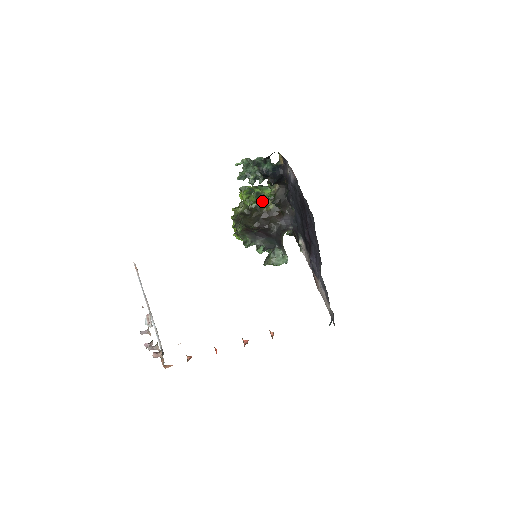
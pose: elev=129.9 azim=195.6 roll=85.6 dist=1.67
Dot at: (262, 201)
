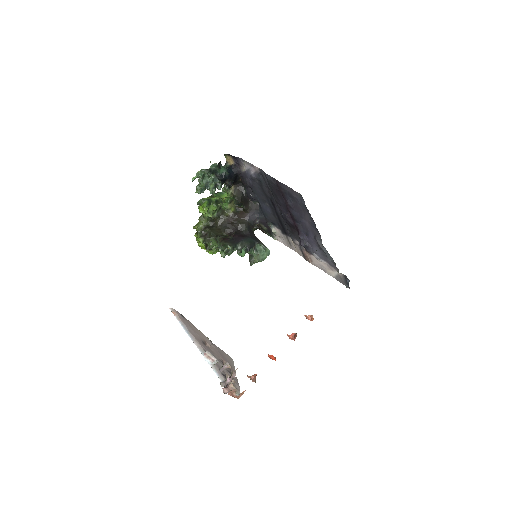
Dot at: (220, 208)
